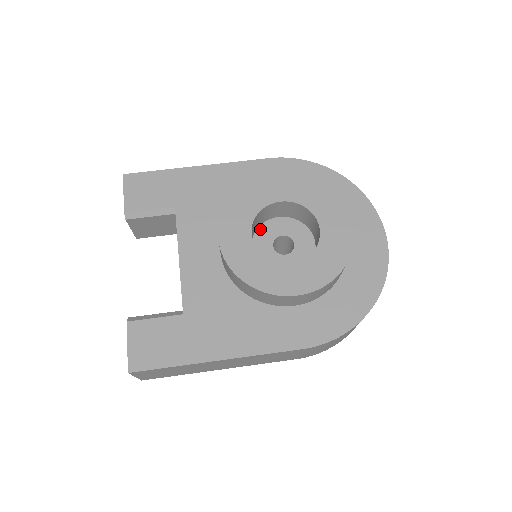
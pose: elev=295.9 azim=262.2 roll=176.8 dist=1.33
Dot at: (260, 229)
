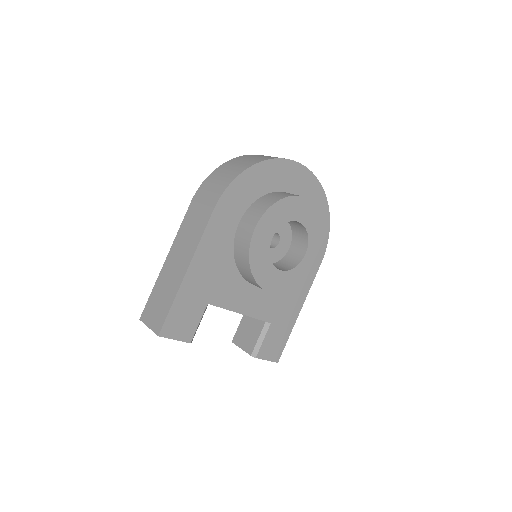
Dot at: occluded
